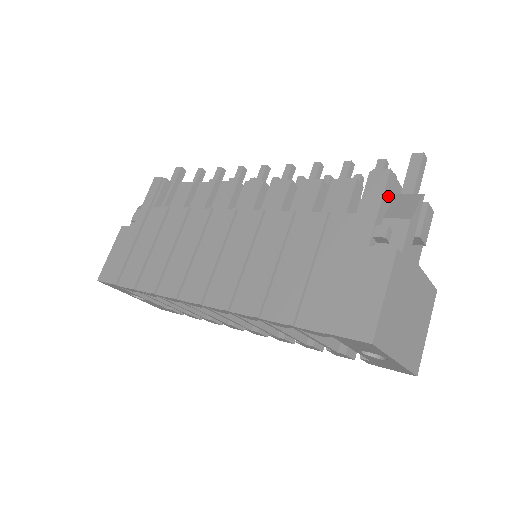
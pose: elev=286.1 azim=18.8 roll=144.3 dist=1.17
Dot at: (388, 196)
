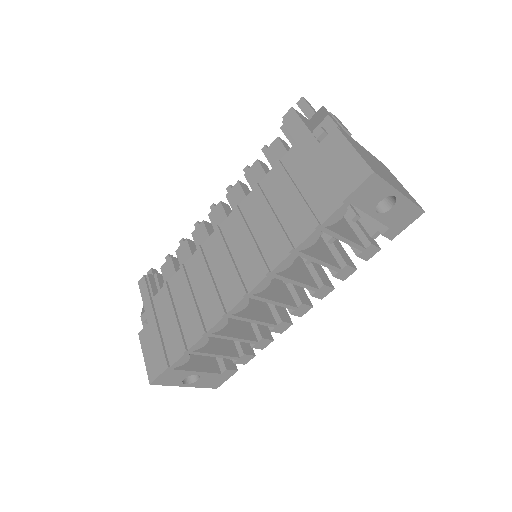
Dot at: (304, 121)
